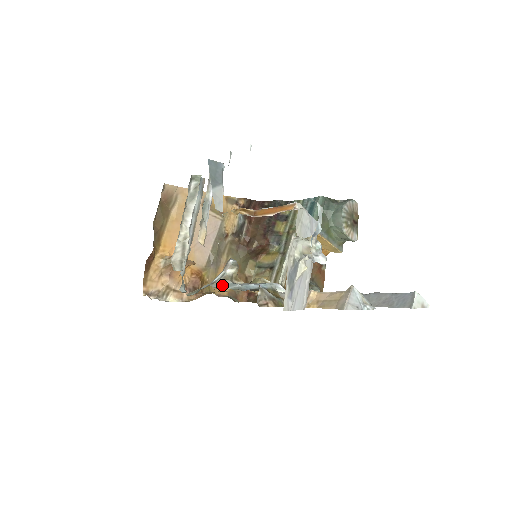
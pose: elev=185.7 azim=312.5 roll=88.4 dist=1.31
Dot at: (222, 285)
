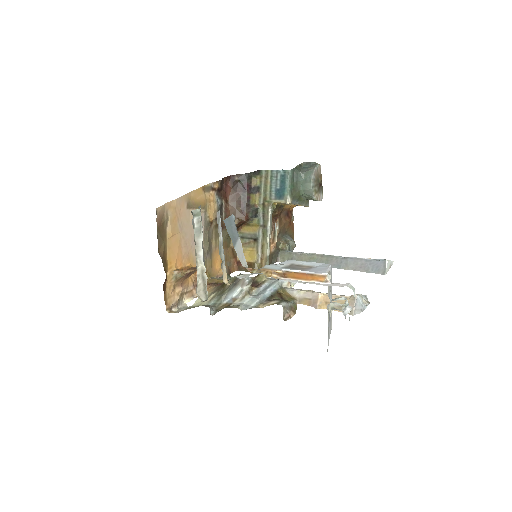
Dot at: (245, 302)
